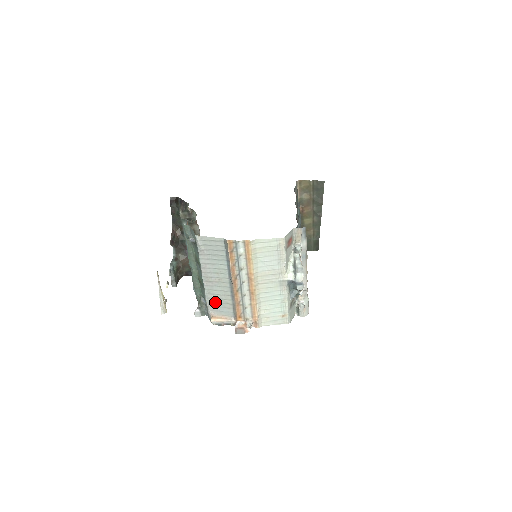
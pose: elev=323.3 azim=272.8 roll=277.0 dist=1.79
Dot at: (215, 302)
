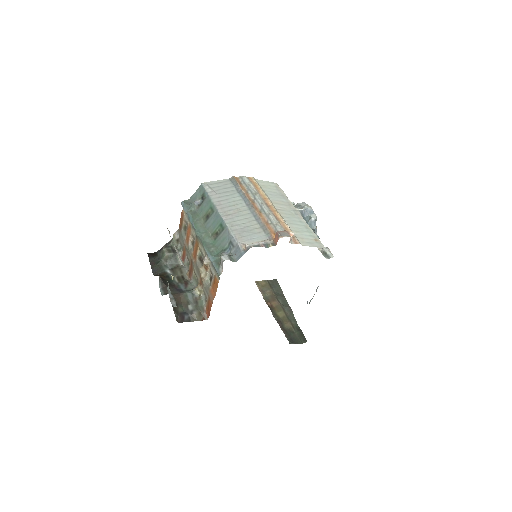
Dot at: (242, 232)
